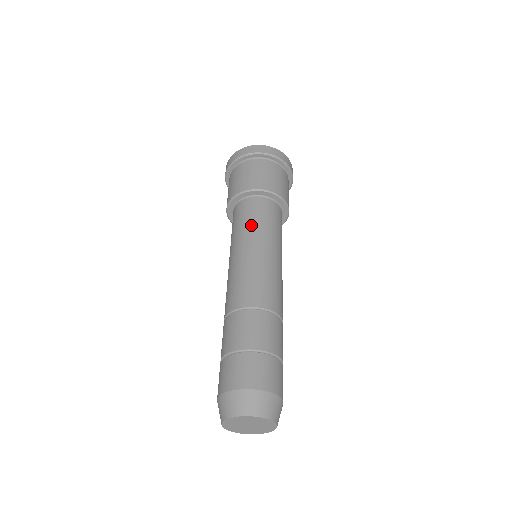
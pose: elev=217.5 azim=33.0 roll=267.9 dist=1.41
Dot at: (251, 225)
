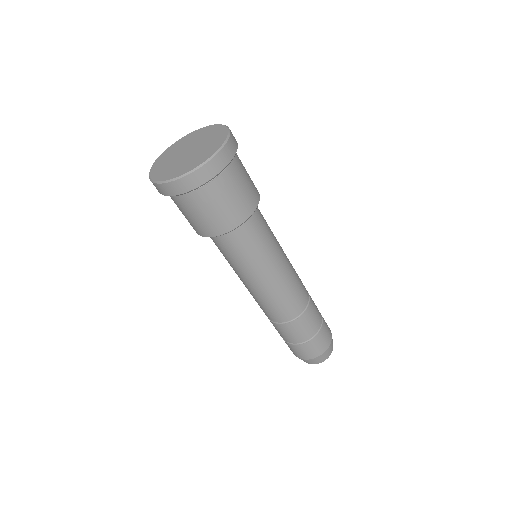
Dot at: (254, 258)
